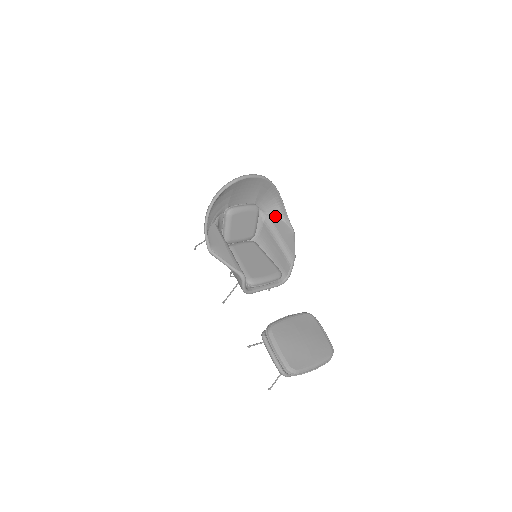
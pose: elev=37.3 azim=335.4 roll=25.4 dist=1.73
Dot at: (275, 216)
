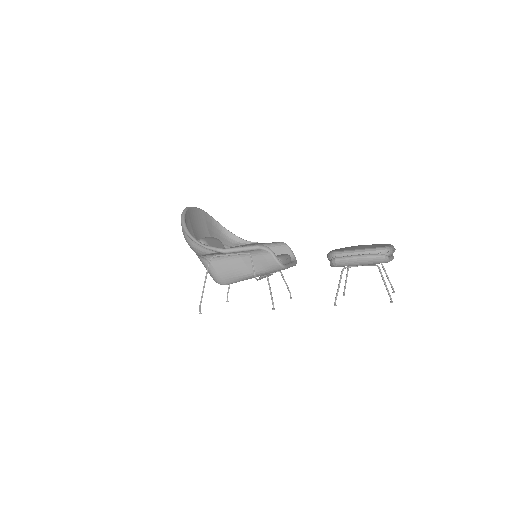
Dot at: (235, 246)
